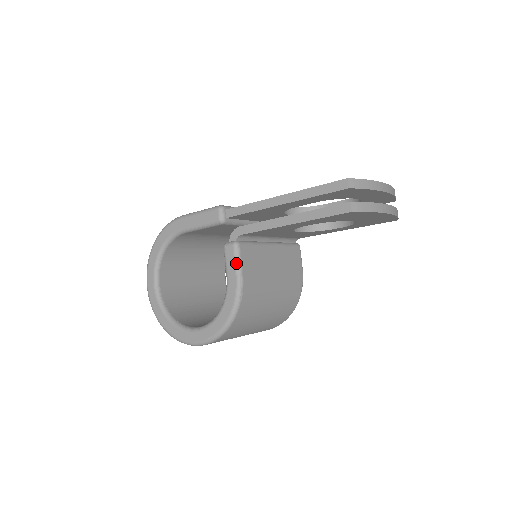
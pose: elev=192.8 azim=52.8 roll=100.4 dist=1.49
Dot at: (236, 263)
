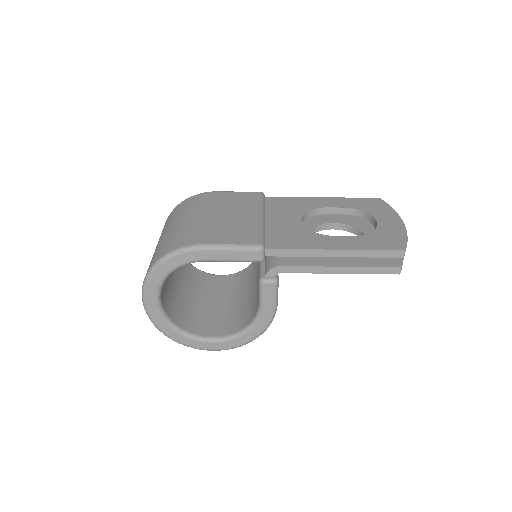
Dot at: (275, 298)
